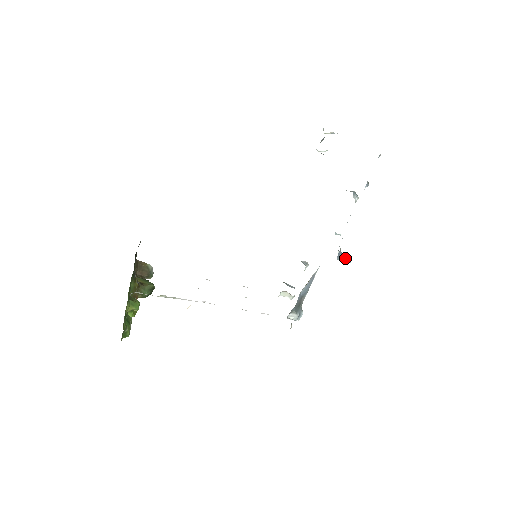
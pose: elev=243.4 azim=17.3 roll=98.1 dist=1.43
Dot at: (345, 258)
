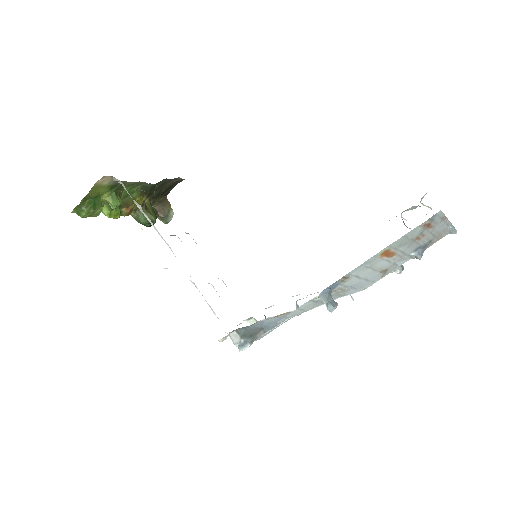
Dot at: (329, 301)
